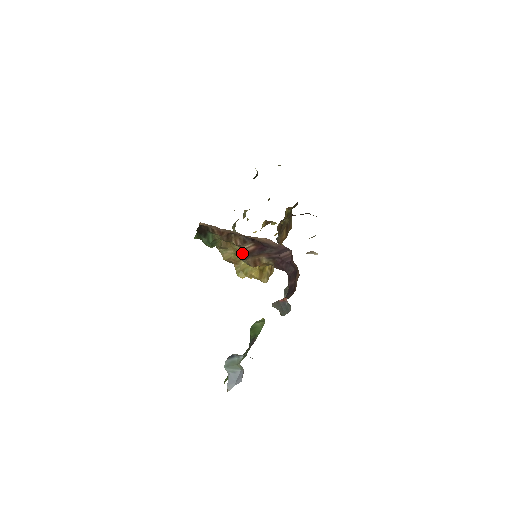
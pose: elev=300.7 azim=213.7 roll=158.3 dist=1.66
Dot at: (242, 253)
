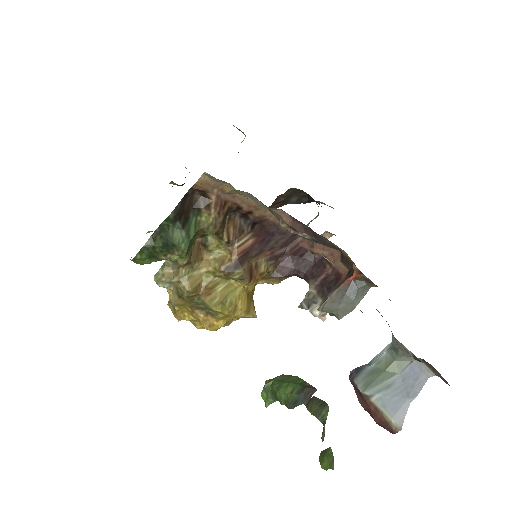
Dot at: (233, 257)
